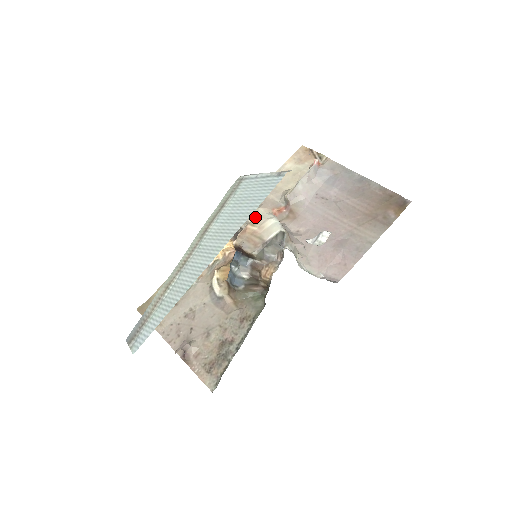
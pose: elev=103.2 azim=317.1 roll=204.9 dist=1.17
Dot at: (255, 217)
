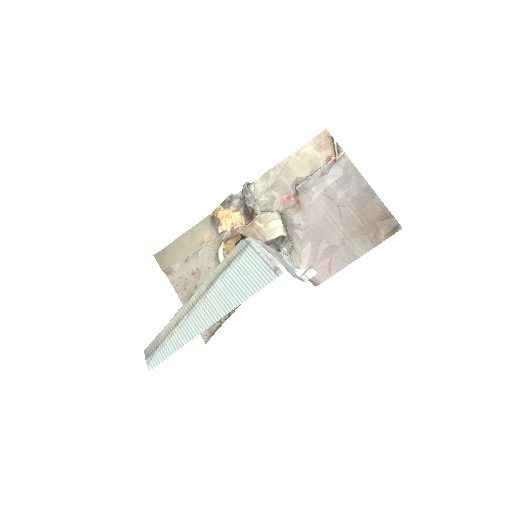
Dot at: (263, 214)
